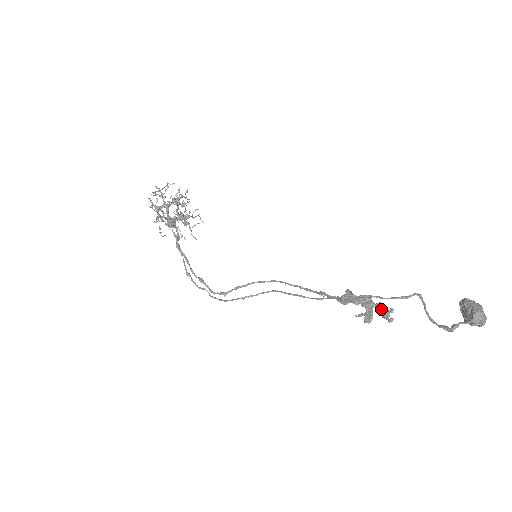
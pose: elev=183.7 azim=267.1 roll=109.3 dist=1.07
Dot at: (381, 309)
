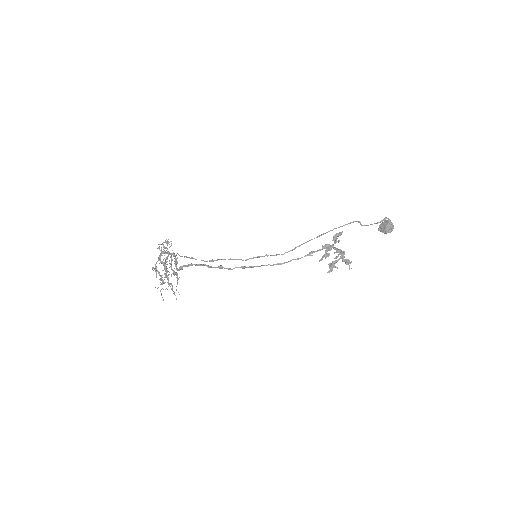
Dot at: (344, 256)
